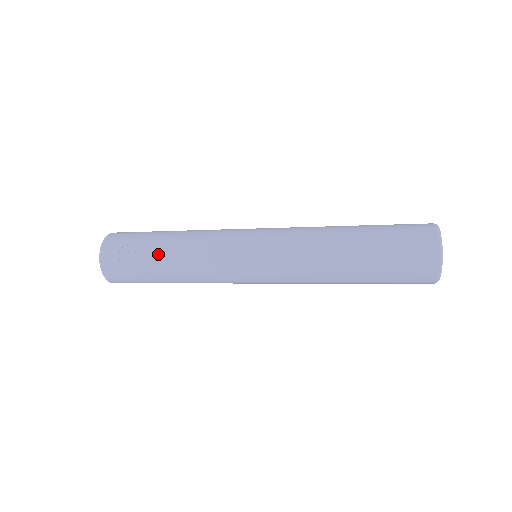
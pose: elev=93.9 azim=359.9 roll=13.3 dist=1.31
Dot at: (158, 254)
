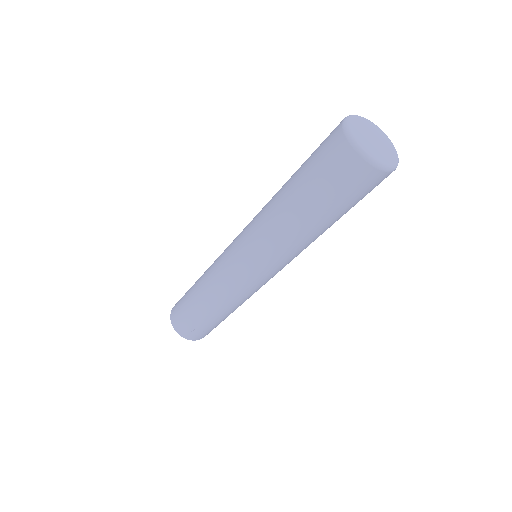
Dot at: (209, 316)
